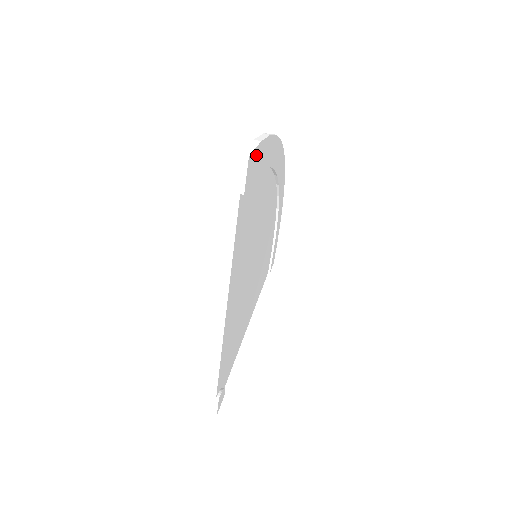
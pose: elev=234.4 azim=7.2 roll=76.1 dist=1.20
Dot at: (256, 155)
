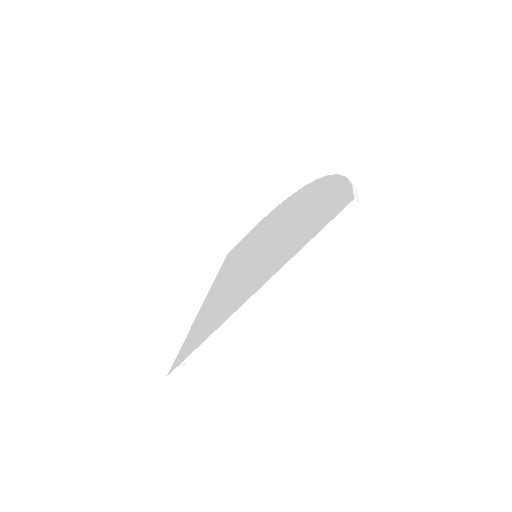
Dot at: occluded
